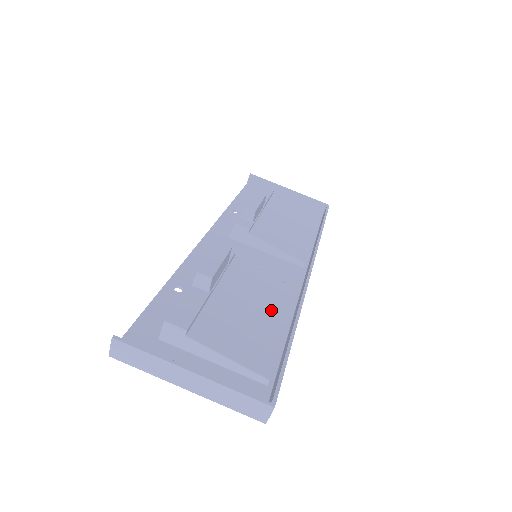
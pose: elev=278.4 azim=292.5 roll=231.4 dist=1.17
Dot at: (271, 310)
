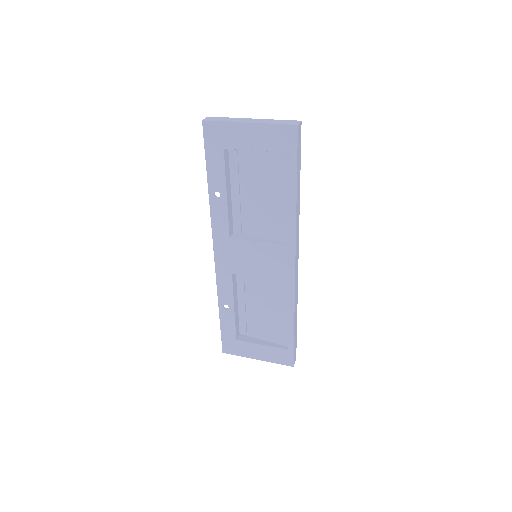
Dot at: (280, 207)
